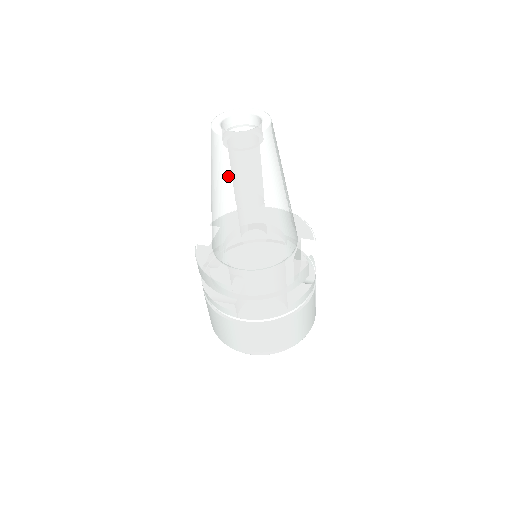
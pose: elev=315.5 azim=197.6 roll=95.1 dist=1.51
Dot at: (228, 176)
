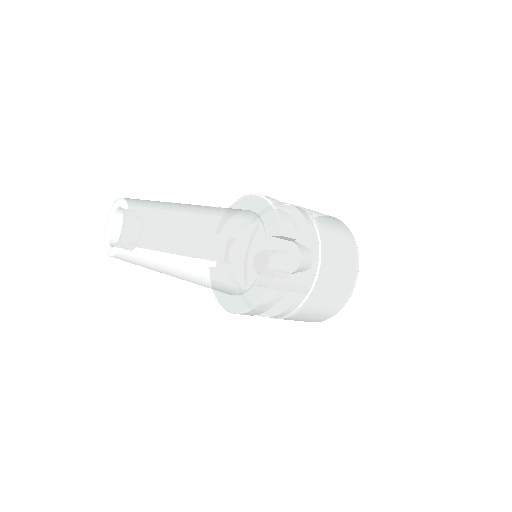
Dot at: (145, 267)
